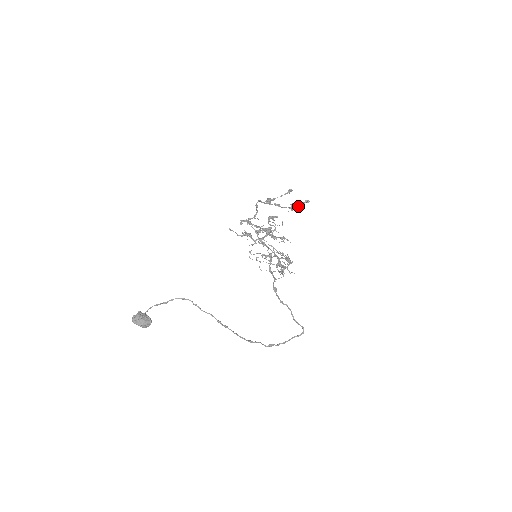
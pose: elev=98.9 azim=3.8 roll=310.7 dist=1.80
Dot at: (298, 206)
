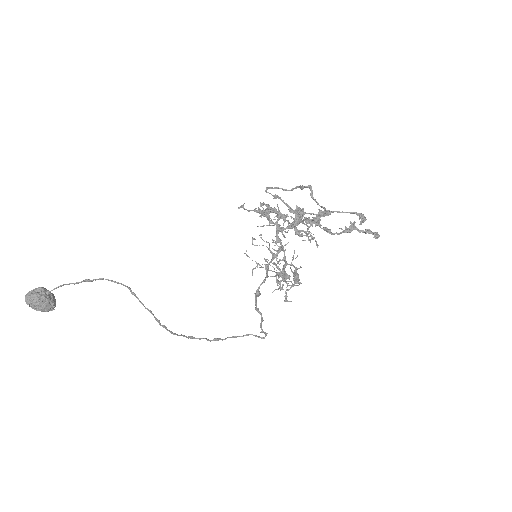
Dot at: (359, 231)
